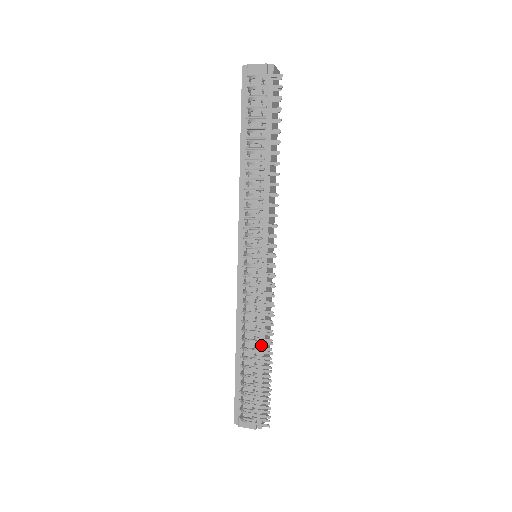
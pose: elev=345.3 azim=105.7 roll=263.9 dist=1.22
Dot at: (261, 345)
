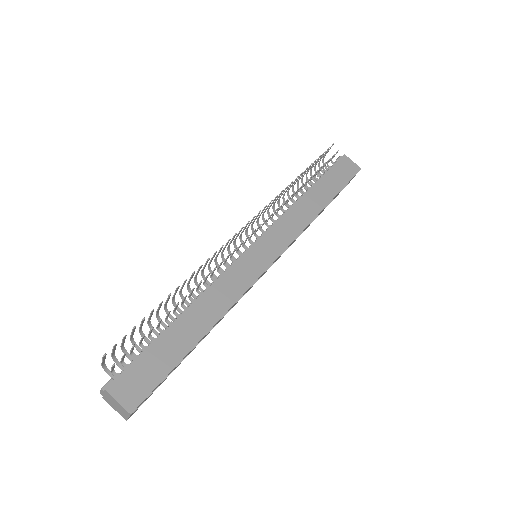
Dot at: (189, 307)
